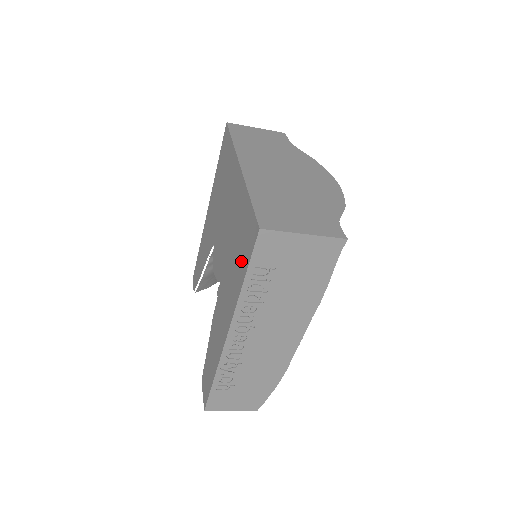
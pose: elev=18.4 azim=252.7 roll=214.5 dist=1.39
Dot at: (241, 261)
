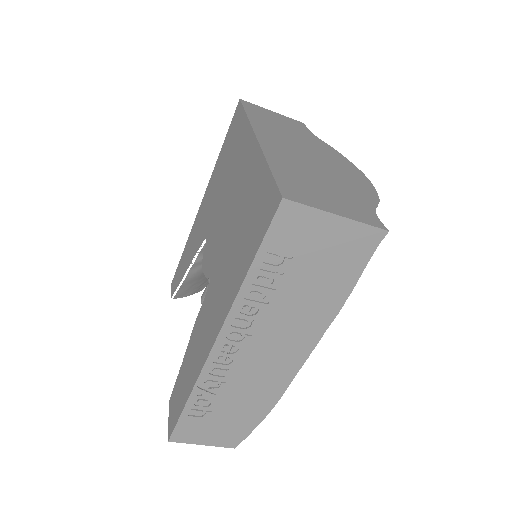
Dot at: (247, 245)
